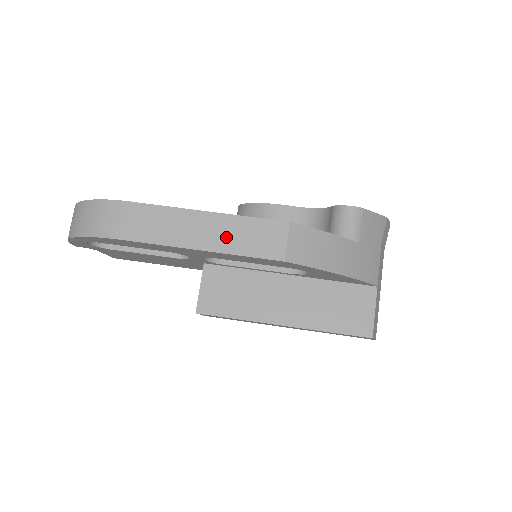
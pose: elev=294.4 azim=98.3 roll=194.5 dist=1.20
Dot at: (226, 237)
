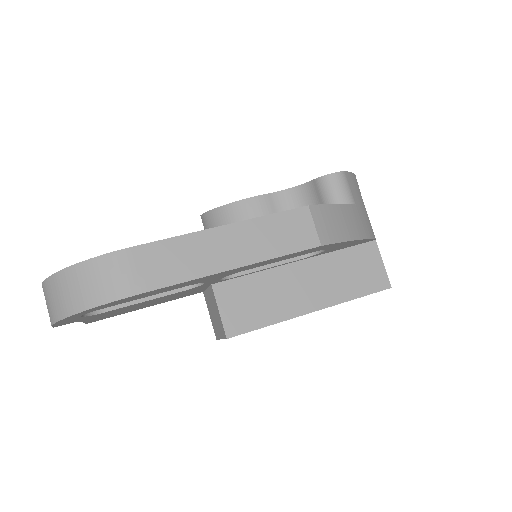
Dot at: (256, 244)
